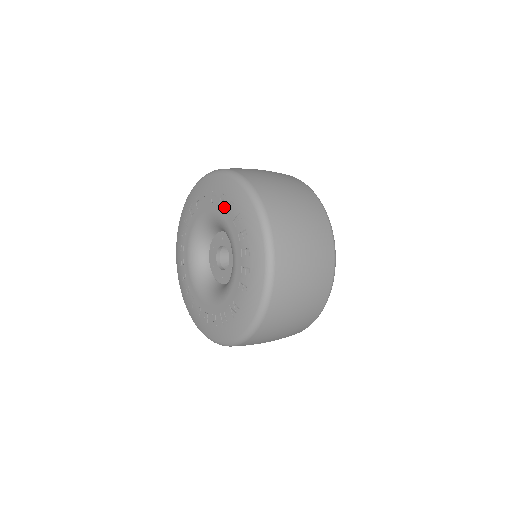
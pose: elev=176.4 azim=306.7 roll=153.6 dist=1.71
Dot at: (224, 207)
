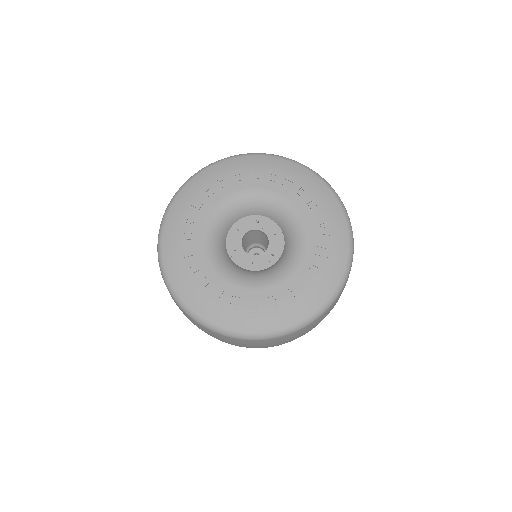
Dot at: (230, 183)
